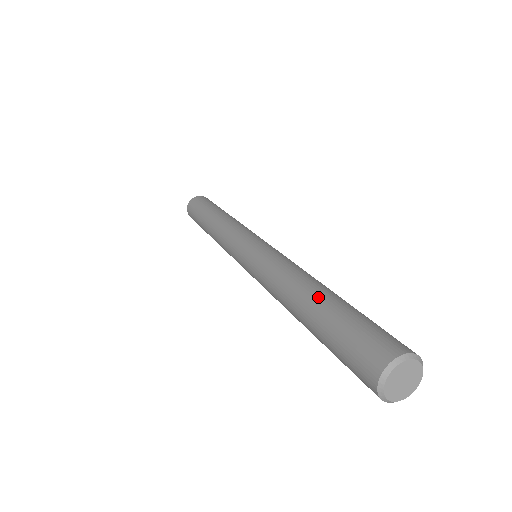
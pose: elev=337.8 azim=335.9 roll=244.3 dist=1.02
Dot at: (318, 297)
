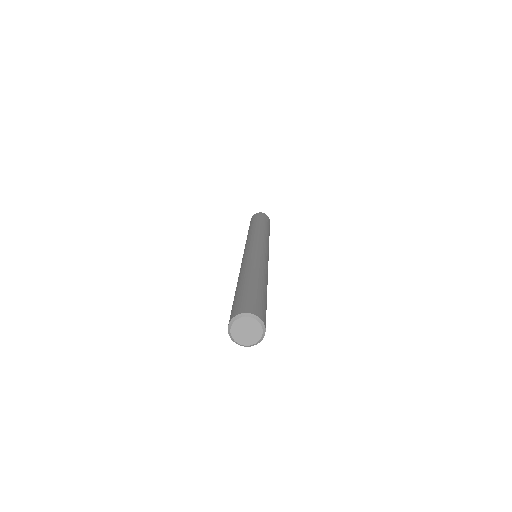
Dot at: (257, 279)
